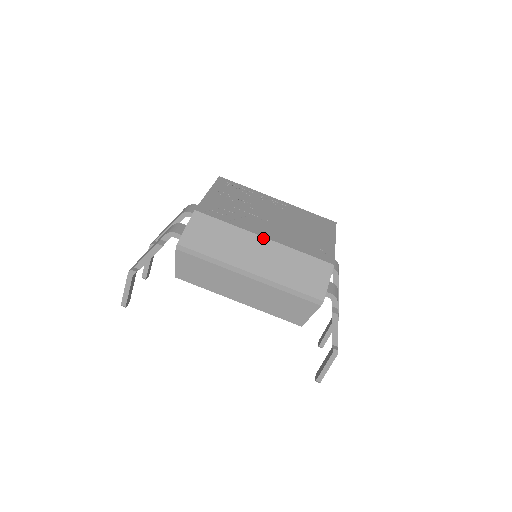
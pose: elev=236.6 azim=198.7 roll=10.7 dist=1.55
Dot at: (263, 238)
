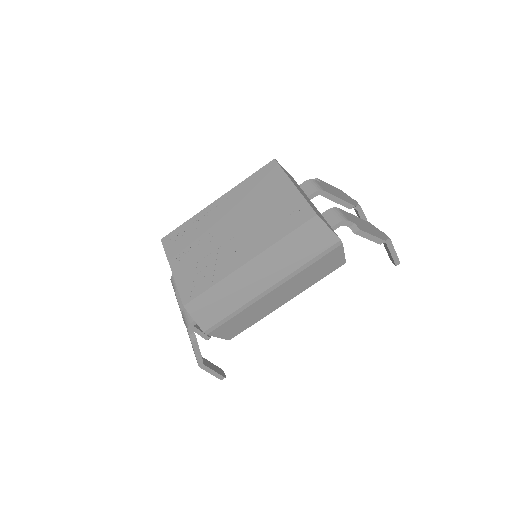
Dot at: (248, 263)
